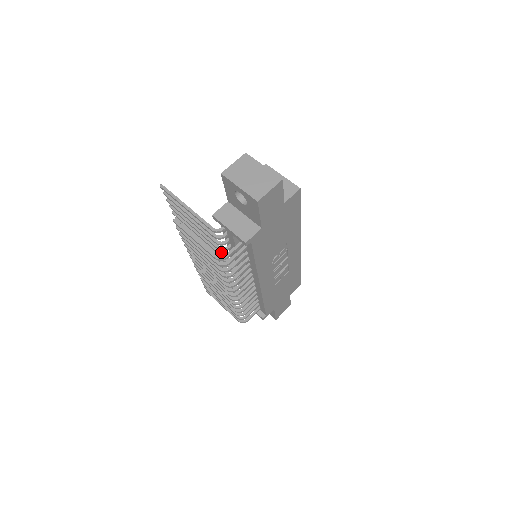
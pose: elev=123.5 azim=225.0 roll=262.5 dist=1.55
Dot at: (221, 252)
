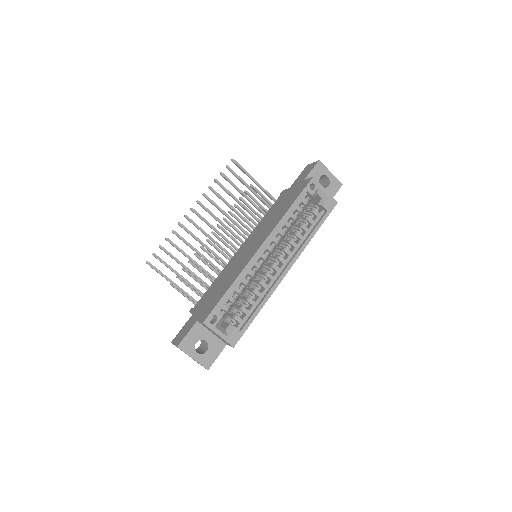
Dot at: occluded
